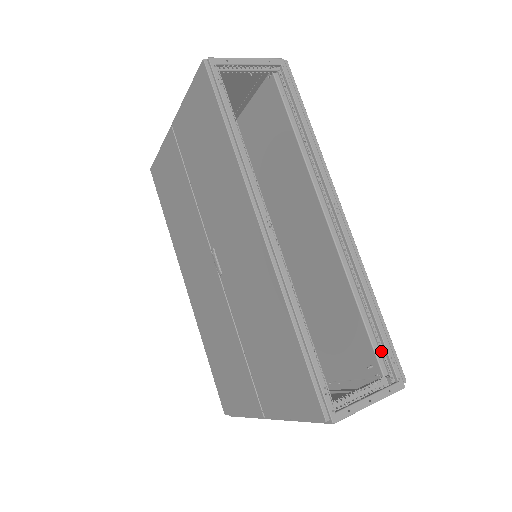
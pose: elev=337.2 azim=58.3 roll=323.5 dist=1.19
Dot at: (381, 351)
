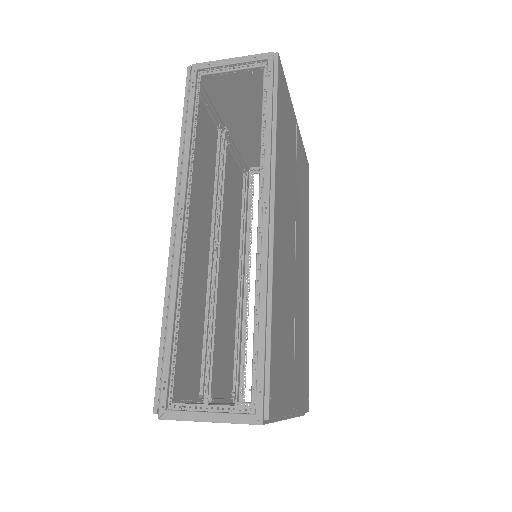
Dot at: (254, 373)
